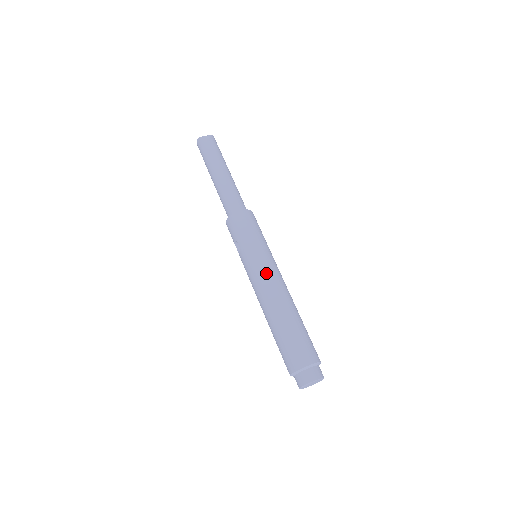
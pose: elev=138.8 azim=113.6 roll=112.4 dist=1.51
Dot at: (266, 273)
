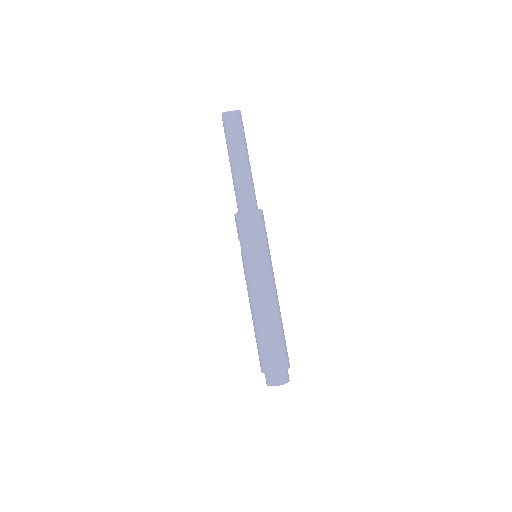
Dot at: (259, 281)
